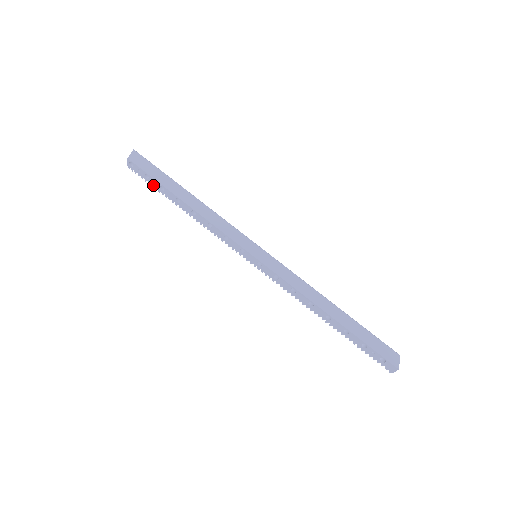
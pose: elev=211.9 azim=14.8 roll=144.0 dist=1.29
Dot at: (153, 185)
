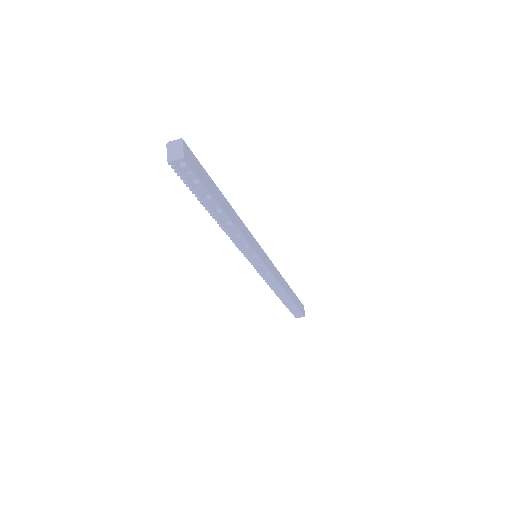
Dot at: (194, 190)
